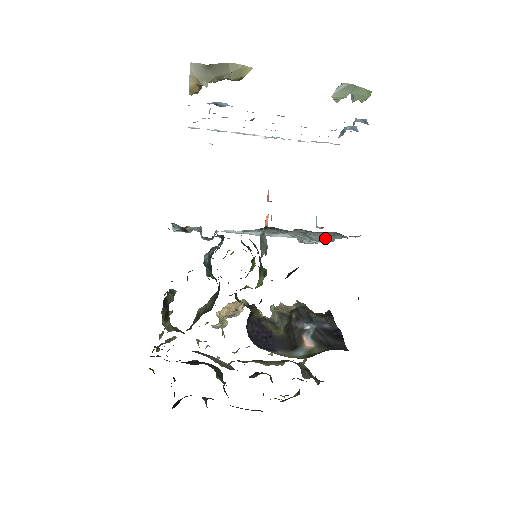
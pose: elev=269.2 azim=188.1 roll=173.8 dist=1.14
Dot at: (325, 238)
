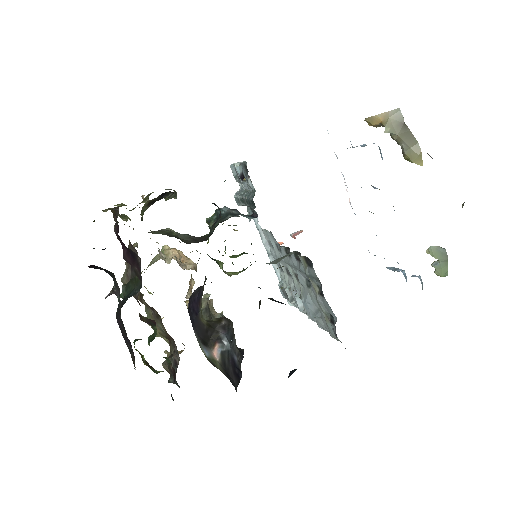
Dot at: (314, 310)
